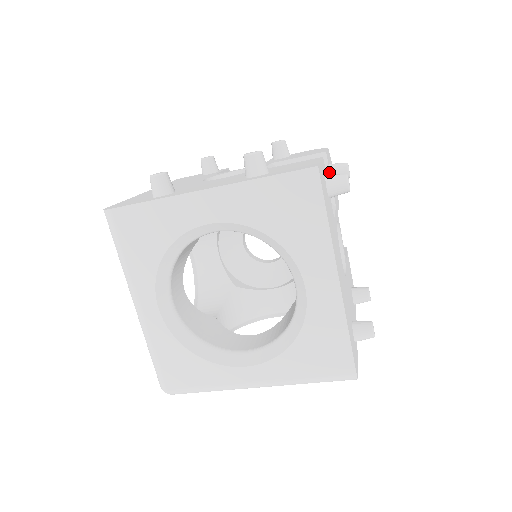
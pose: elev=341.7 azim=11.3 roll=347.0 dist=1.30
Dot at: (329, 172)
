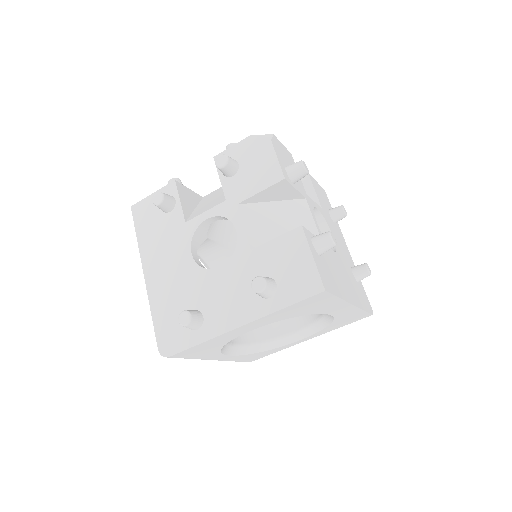
Dot at: (292, 187)
